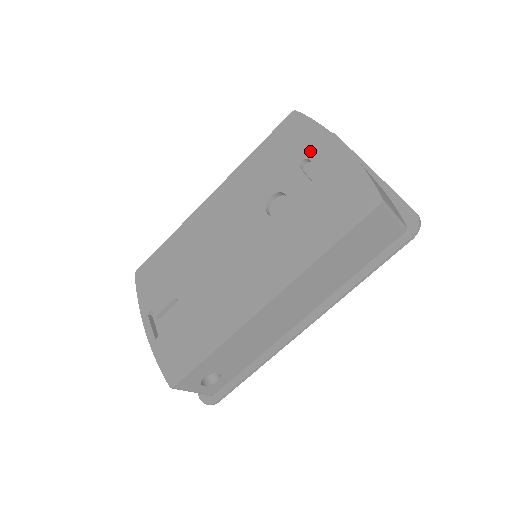
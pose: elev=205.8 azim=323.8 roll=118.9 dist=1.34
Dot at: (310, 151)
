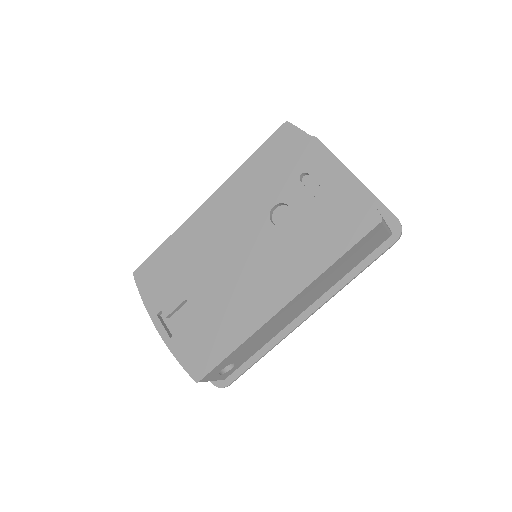
Dot at: (308, 165)
